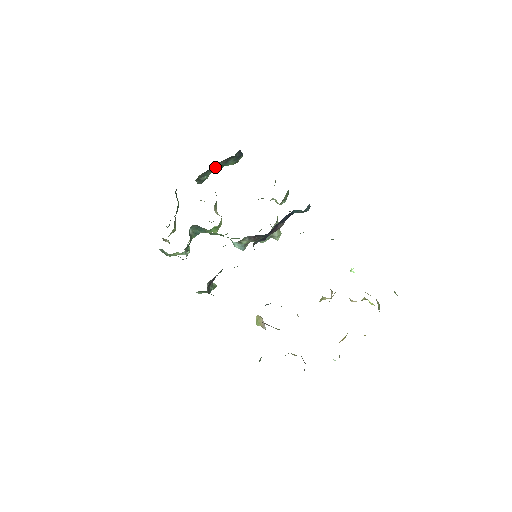
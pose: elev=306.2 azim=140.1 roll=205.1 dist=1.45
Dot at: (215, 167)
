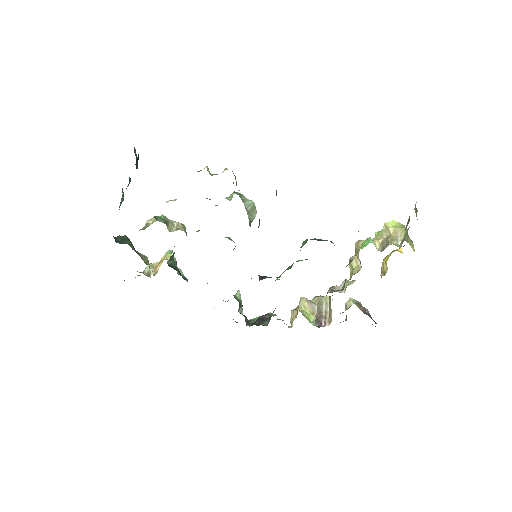
Dot at: occluded
